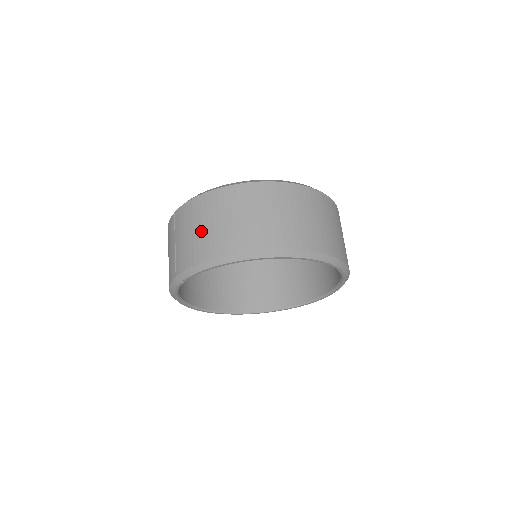
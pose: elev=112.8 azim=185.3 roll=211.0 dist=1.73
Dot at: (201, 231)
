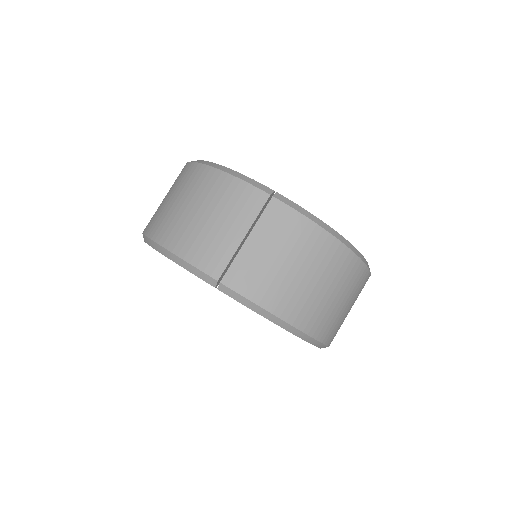
Dot at: (294, 274)
